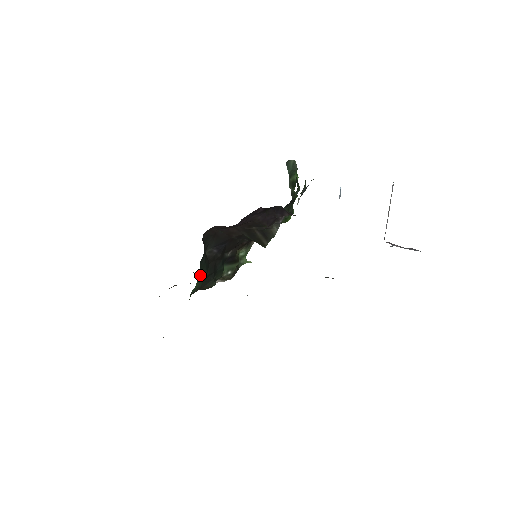
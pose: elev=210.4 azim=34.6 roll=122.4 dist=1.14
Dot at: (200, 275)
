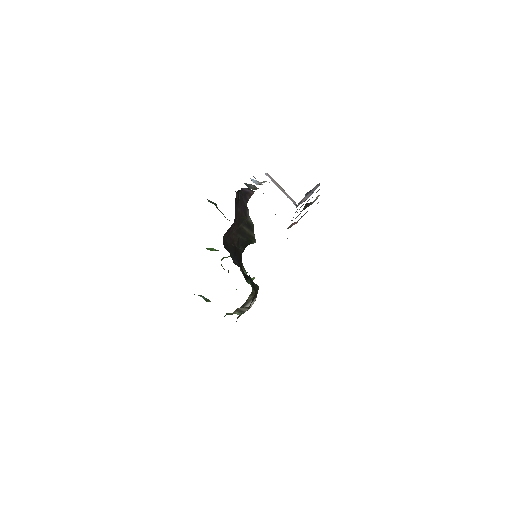
Dot at: occluded
